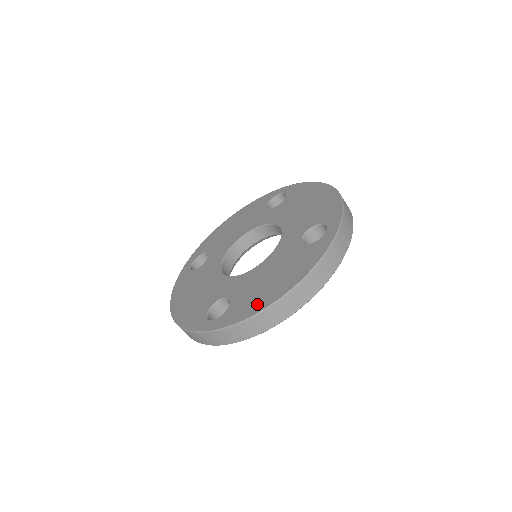
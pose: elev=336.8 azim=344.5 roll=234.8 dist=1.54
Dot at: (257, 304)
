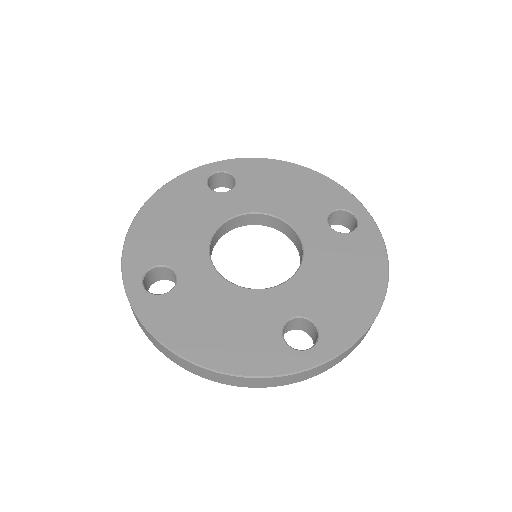
Dot at: (178, 335)
